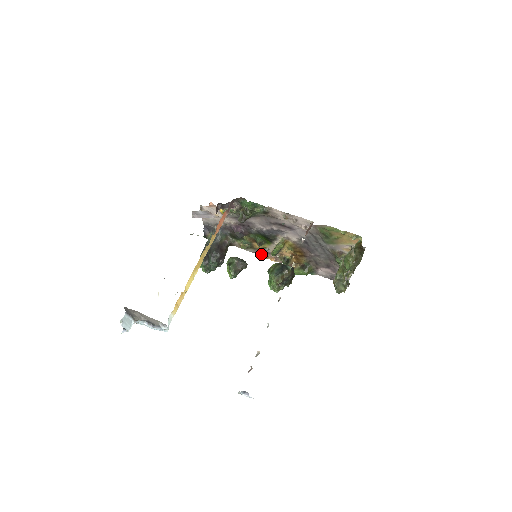
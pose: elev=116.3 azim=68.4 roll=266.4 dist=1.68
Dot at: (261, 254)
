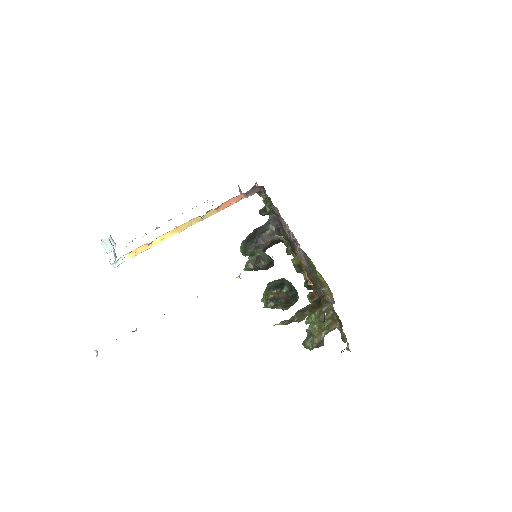
Dot at: occluded
